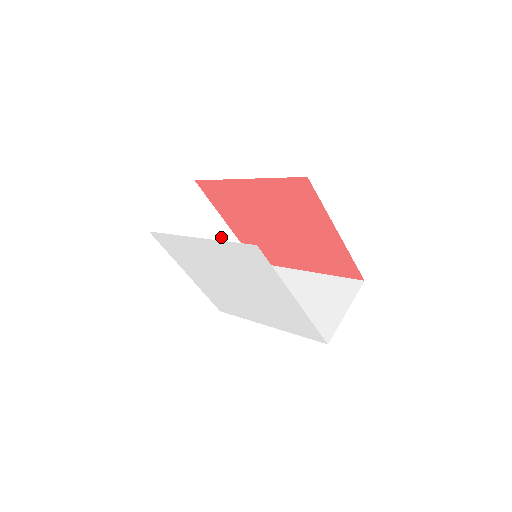
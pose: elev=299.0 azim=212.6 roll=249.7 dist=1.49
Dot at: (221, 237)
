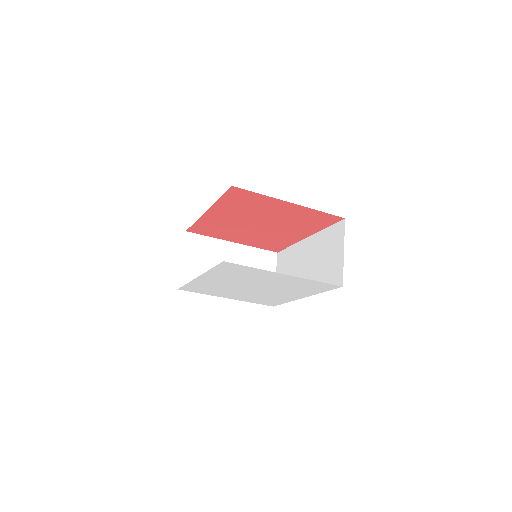
Dot at: (235, 254)
